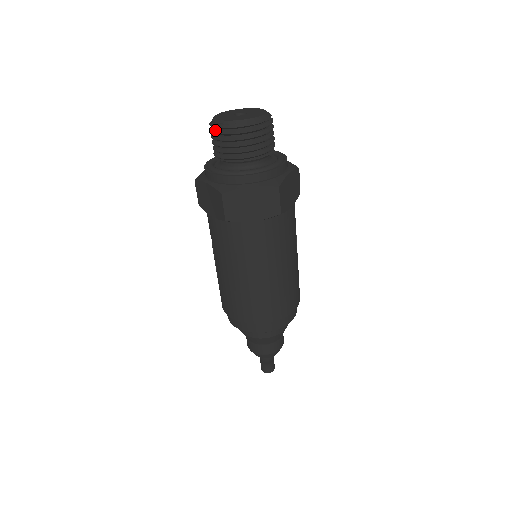
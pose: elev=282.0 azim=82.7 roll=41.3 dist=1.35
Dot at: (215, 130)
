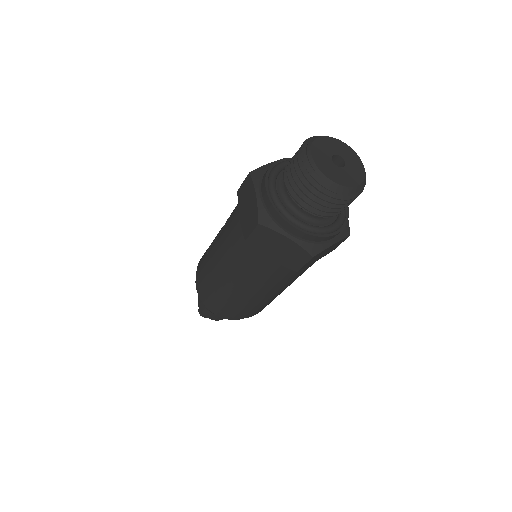
Dot at: (301, 160)
